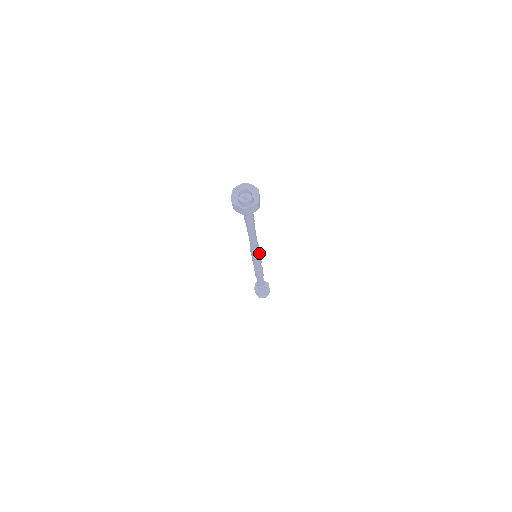
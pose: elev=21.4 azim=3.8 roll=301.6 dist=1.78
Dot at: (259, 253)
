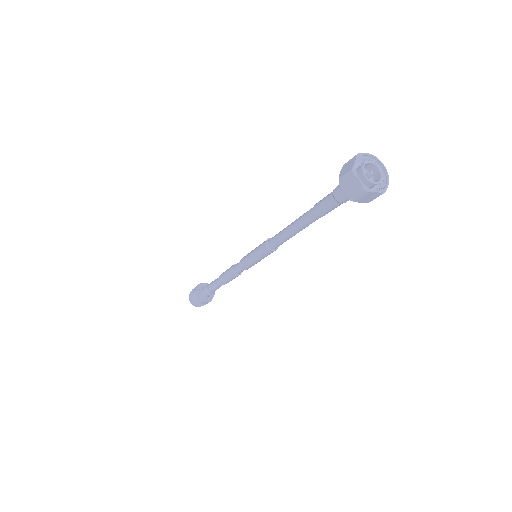
Dot at: (267, 255)
